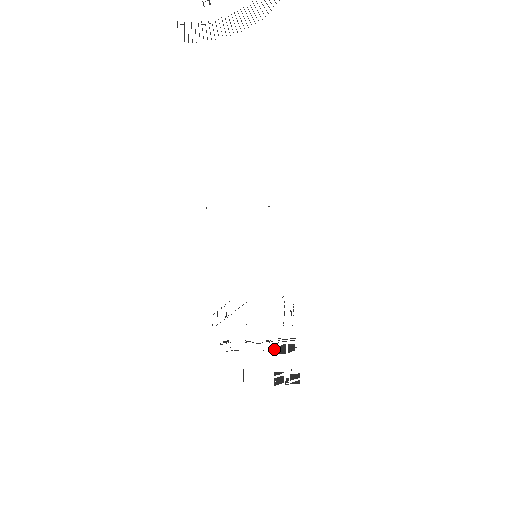
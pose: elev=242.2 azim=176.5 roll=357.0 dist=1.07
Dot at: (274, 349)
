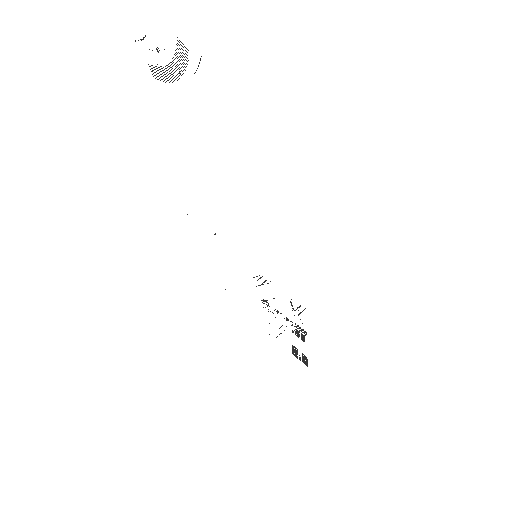
Dot at: occluded
